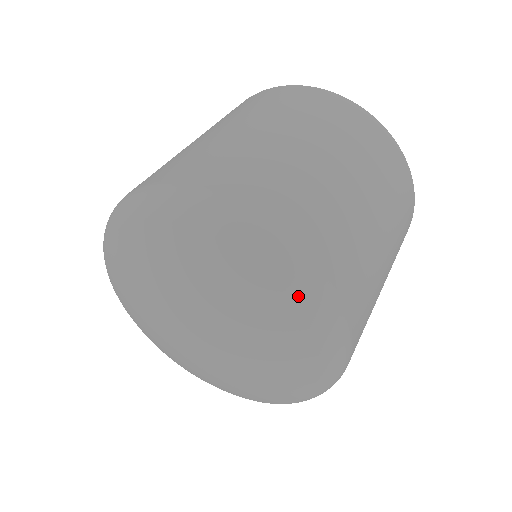
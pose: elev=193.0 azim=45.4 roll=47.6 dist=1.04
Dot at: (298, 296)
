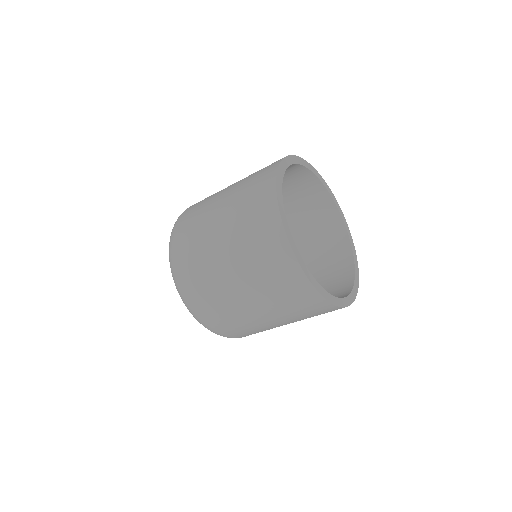
Dot at: occluded
